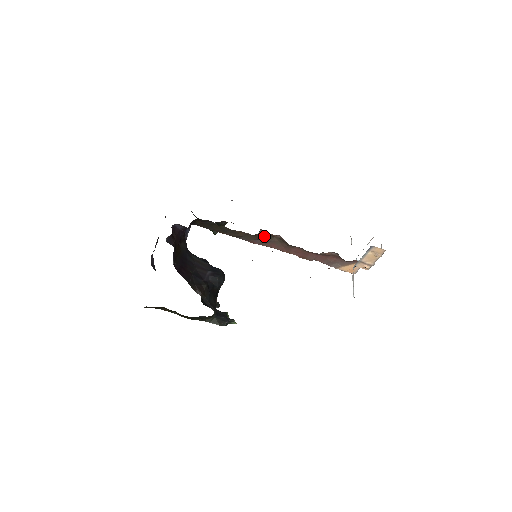
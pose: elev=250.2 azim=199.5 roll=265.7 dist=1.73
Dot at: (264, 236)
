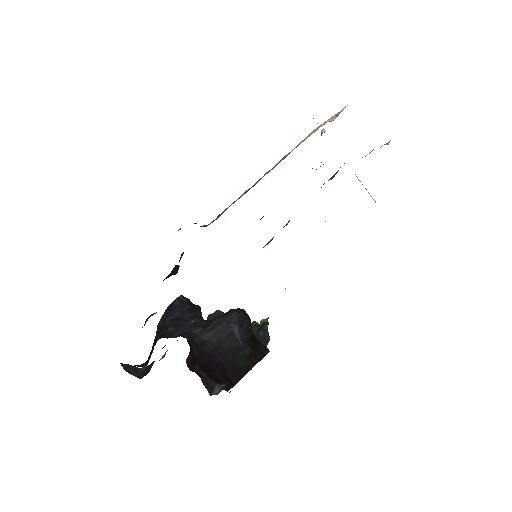
Dot at: occluded
